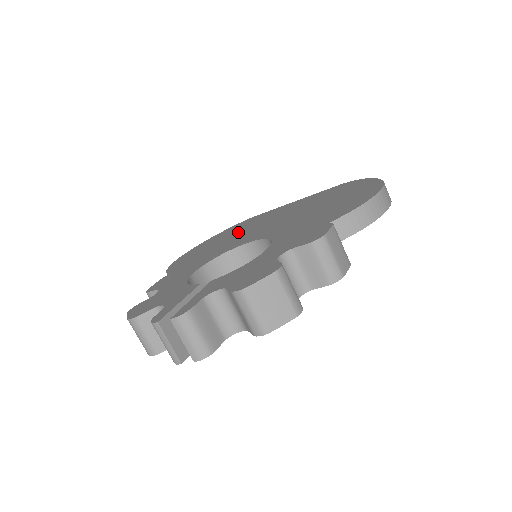
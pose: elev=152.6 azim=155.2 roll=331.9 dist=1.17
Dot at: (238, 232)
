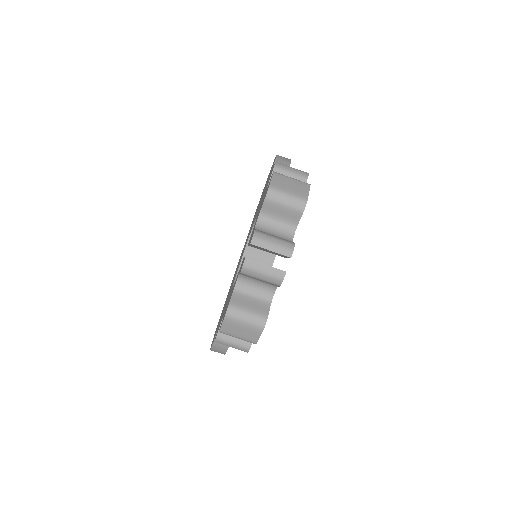
Dot at: occluded
